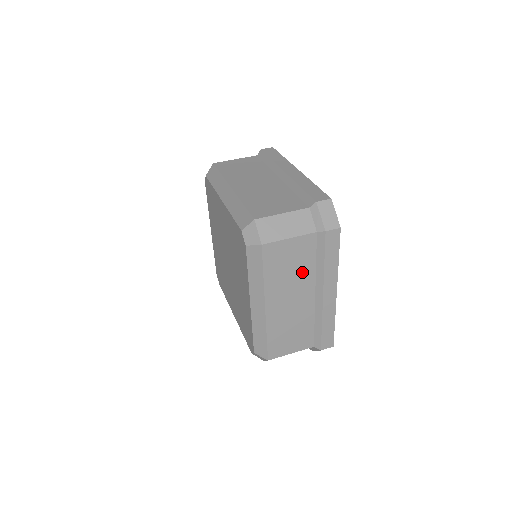
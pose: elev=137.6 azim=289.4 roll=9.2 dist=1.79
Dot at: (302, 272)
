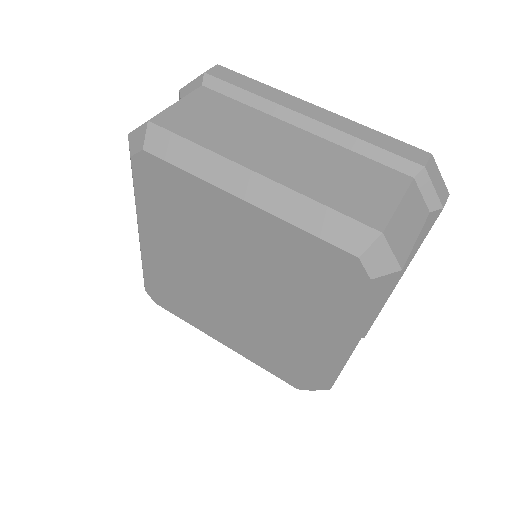
Dot at: occluded
